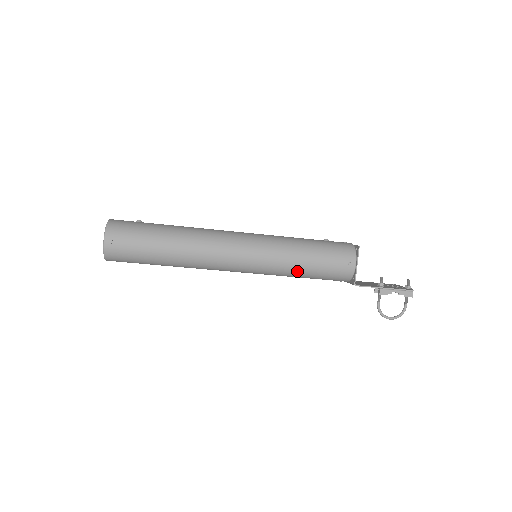
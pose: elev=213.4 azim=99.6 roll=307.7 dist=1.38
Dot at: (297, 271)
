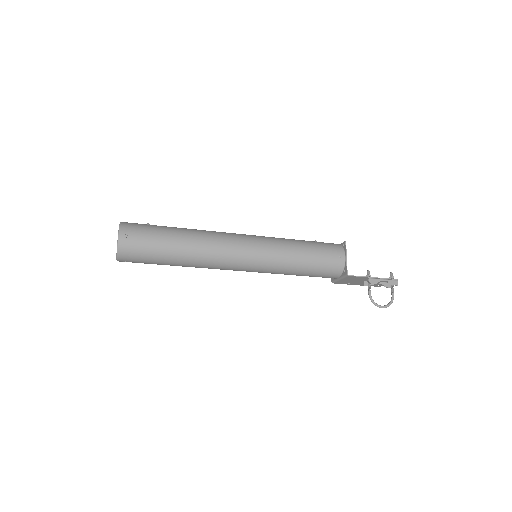
Dot at: (295, 264)
